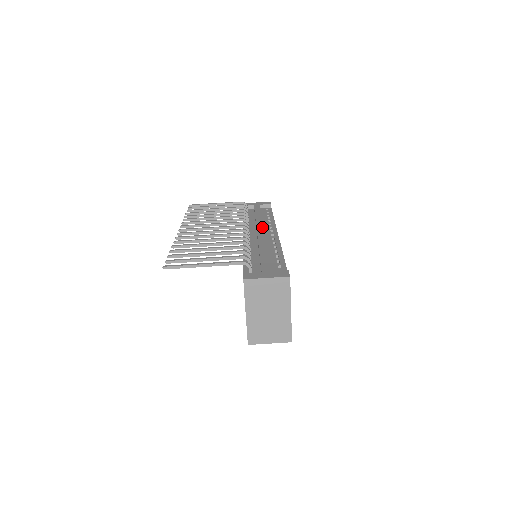
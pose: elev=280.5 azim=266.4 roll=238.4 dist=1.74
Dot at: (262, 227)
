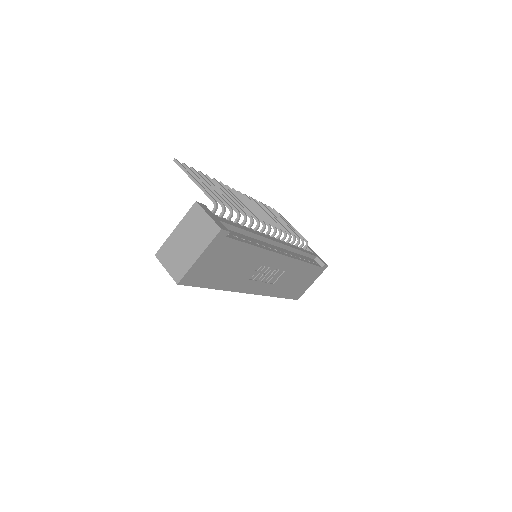
Dot at: (283, 243)
